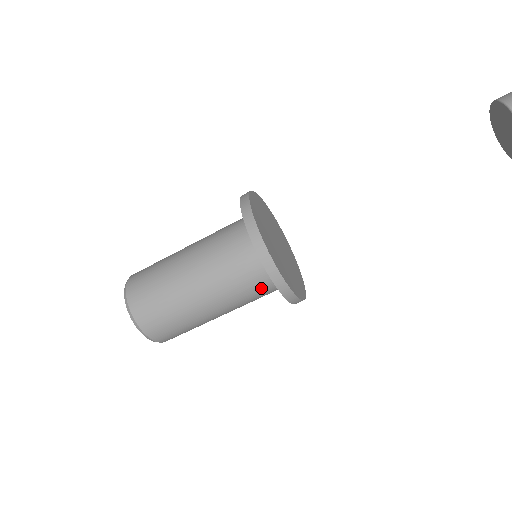
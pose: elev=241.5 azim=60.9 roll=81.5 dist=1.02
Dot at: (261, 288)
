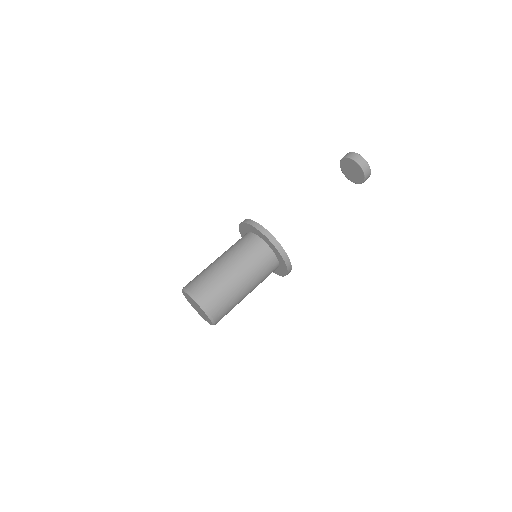
Dot at: (269, 266)
